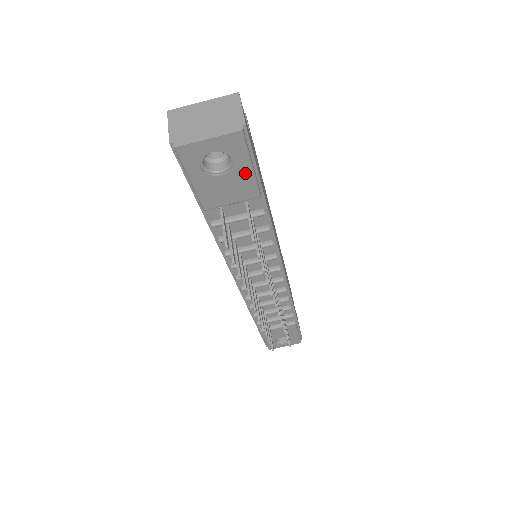
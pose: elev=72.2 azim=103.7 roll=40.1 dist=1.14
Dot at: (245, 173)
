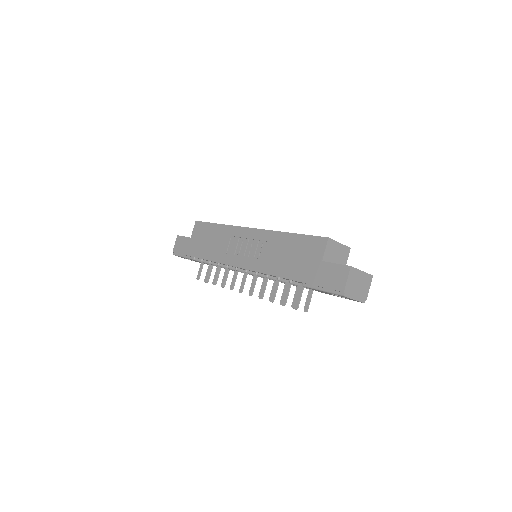
Dot at: (337, 296)
